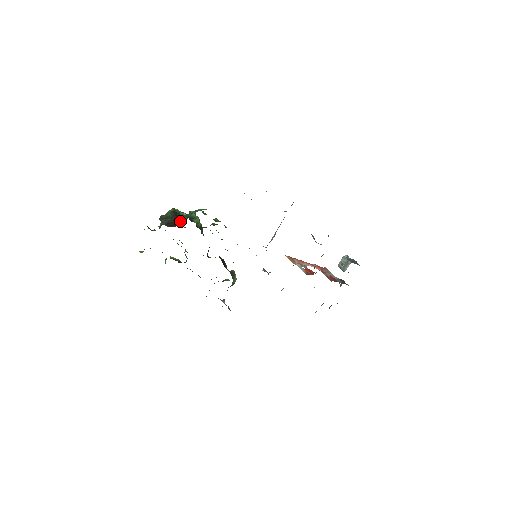
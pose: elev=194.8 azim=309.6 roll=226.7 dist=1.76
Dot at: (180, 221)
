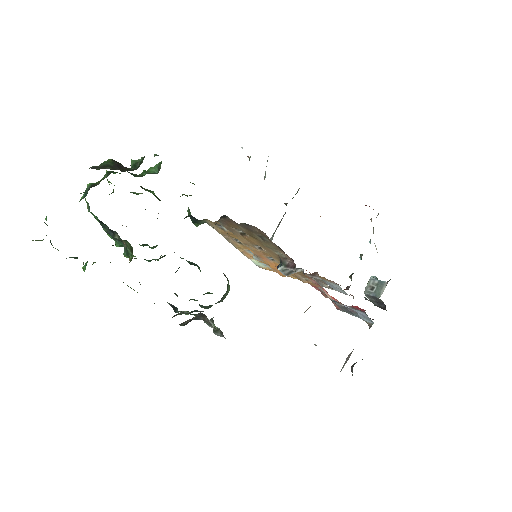
Dot at: (133, 169)
